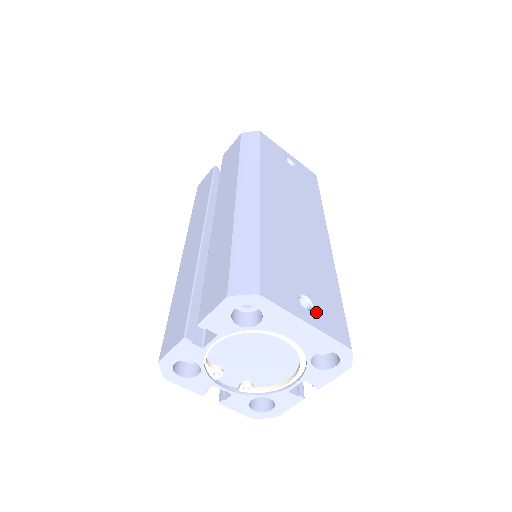
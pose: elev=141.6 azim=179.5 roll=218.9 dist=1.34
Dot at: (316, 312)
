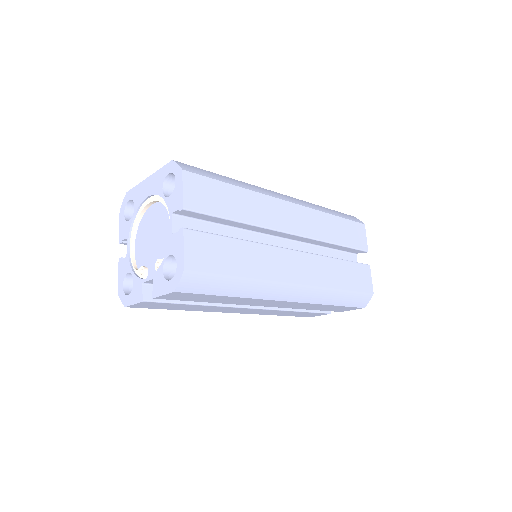
Dot at: occluded
